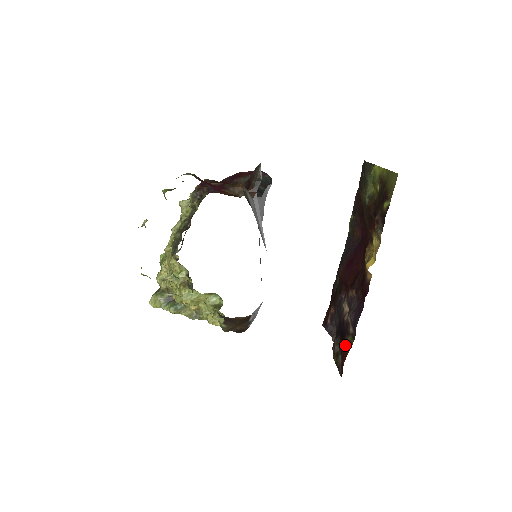
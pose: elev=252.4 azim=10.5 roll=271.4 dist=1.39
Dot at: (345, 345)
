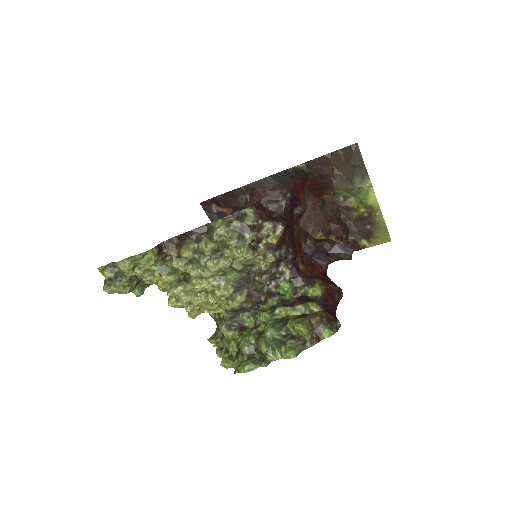
Dot at: occluded
